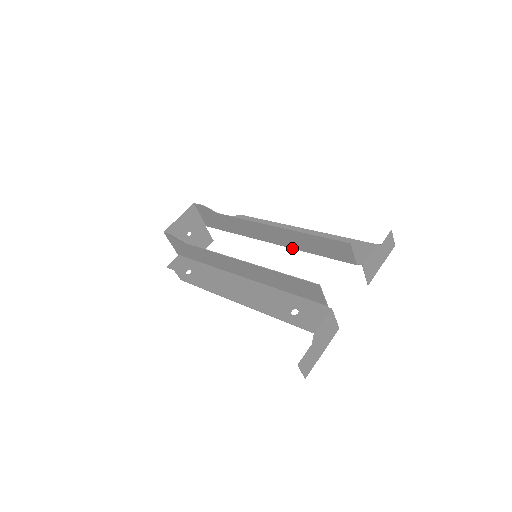
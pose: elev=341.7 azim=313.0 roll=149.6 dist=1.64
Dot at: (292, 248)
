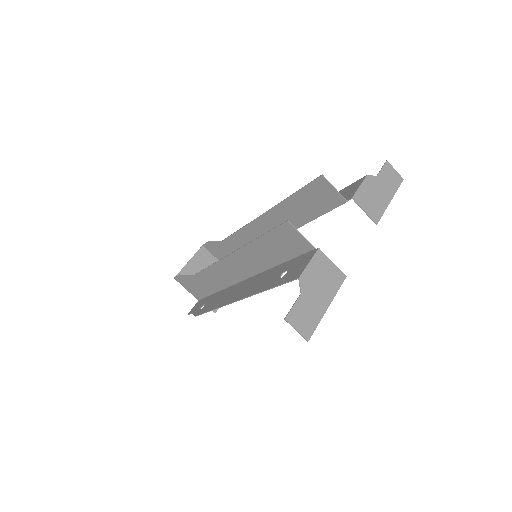
Dot at: occluded
